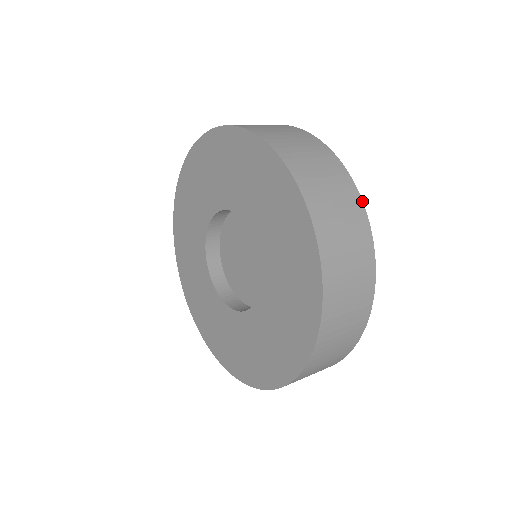
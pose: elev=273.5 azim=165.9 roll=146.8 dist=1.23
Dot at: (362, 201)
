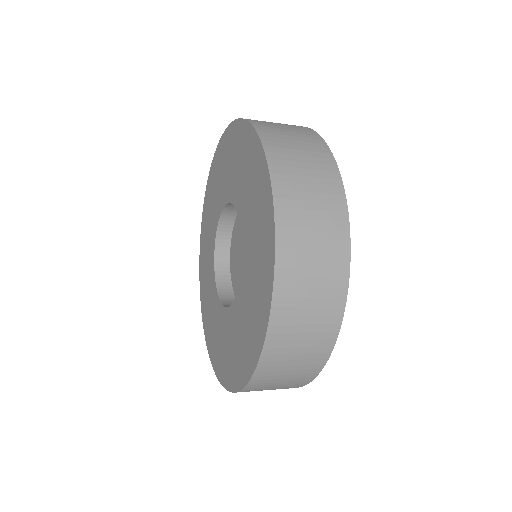
Dot at: occluded
